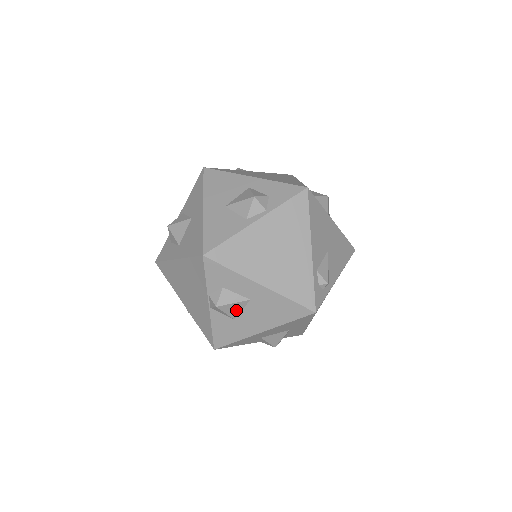
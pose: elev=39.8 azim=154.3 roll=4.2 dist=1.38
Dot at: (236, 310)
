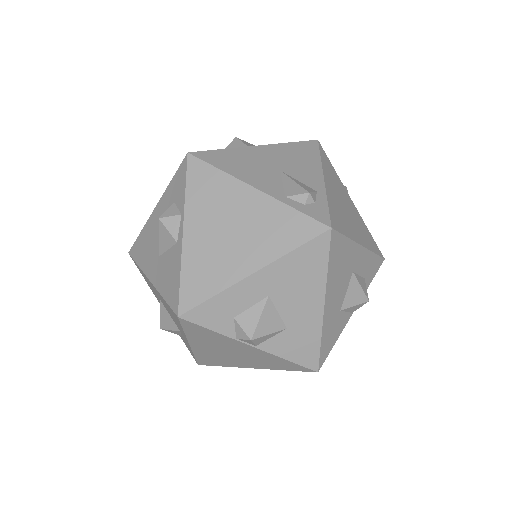
Dot at: (274, 320)
